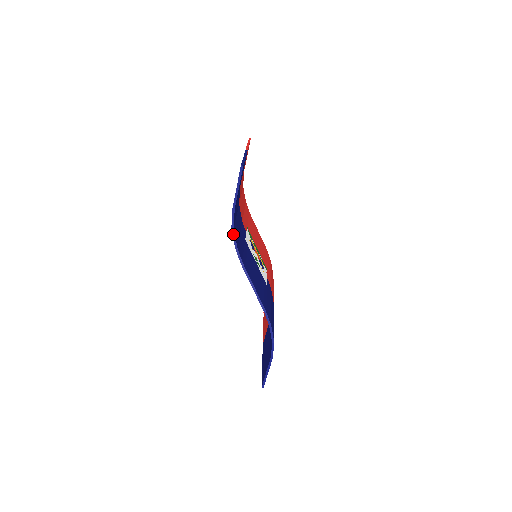
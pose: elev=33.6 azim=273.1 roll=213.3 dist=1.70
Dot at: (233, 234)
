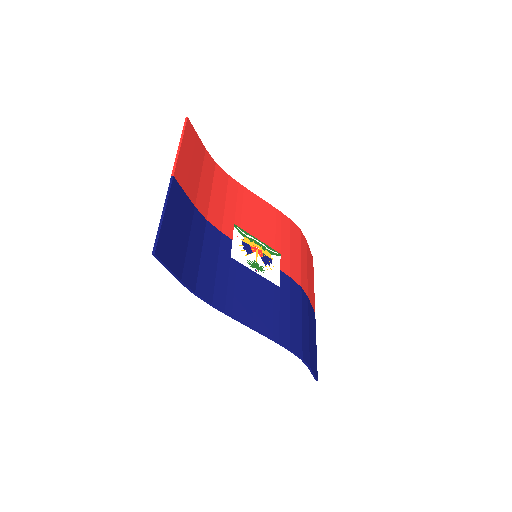
Dot at: (198, 297)
